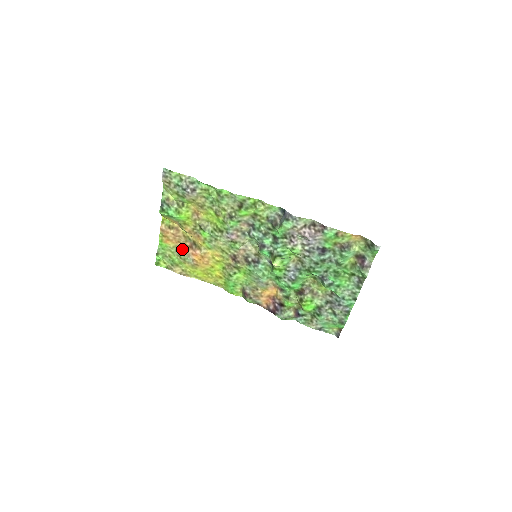
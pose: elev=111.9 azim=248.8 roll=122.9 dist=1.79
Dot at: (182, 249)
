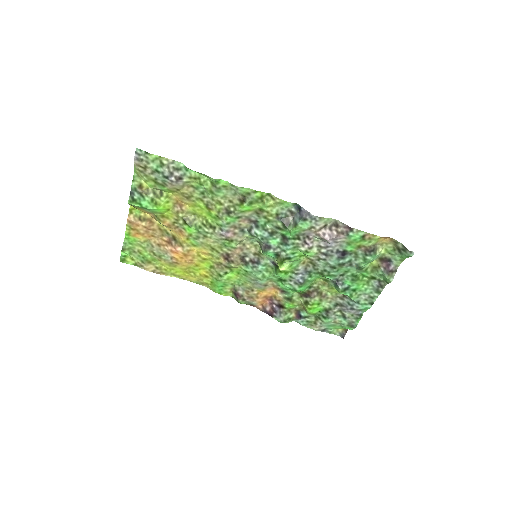
Dot at: (157, 244)
